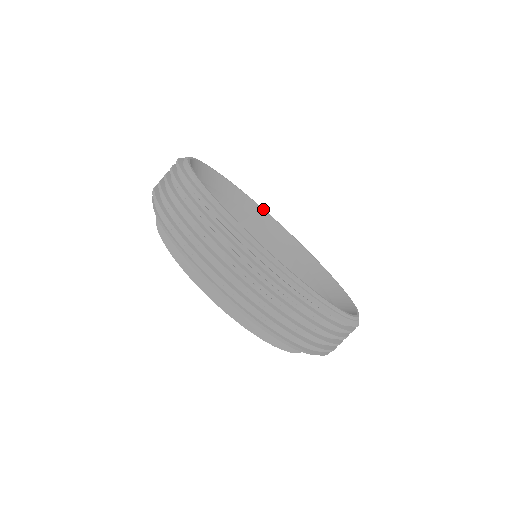
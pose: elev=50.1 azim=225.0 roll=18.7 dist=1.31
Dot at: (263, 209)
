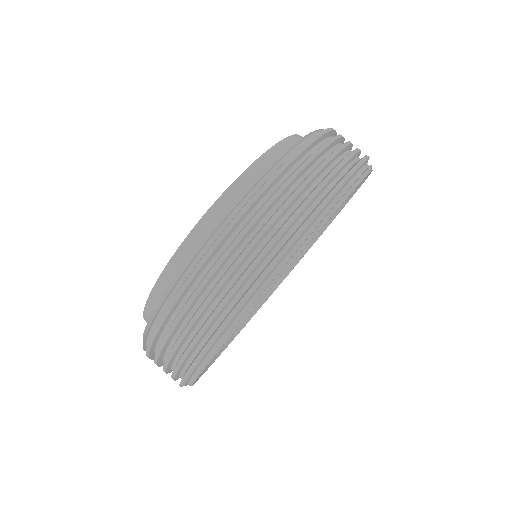
Dot at: occluded
